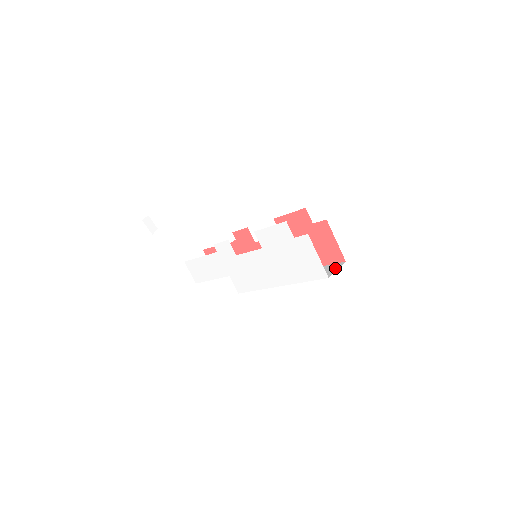
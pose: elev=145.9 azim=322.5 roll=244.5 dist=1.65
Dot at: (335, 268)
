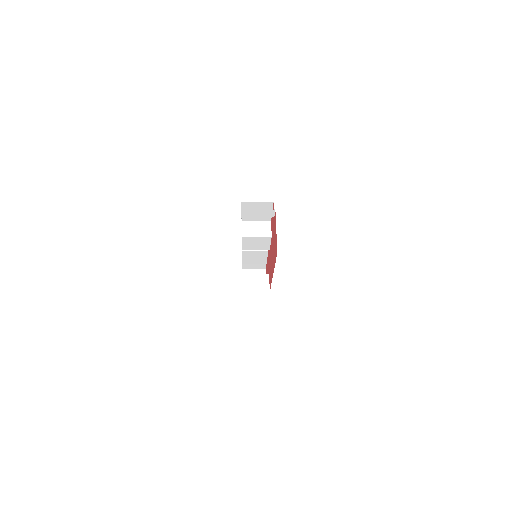
Dot at: occluded
